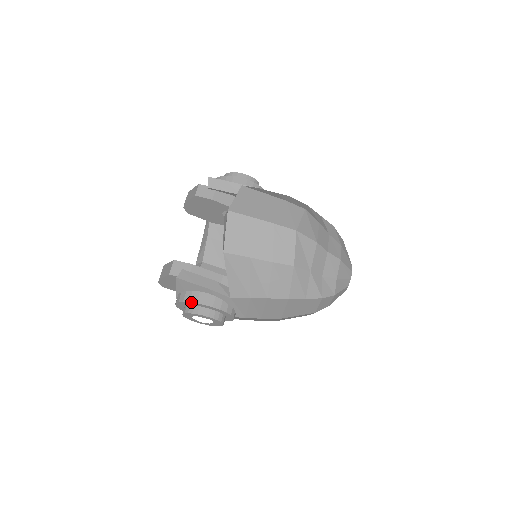
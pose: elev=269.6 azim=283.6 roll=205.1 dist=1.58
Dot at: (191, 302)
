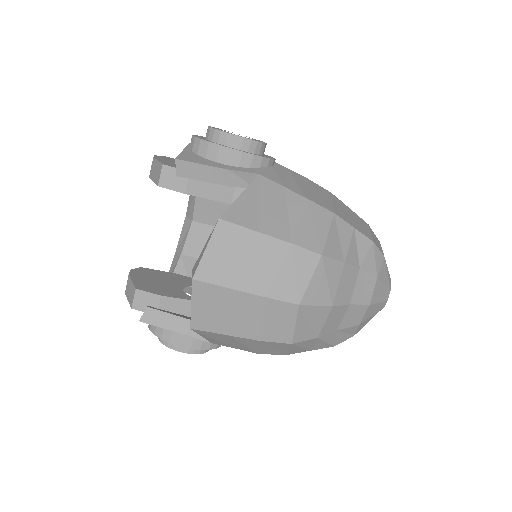
Dot at: occluded
